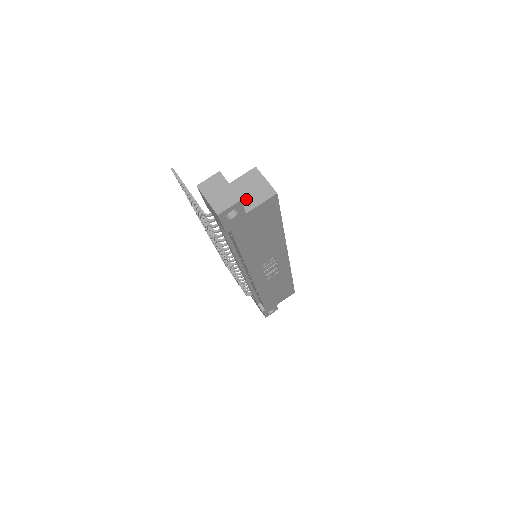
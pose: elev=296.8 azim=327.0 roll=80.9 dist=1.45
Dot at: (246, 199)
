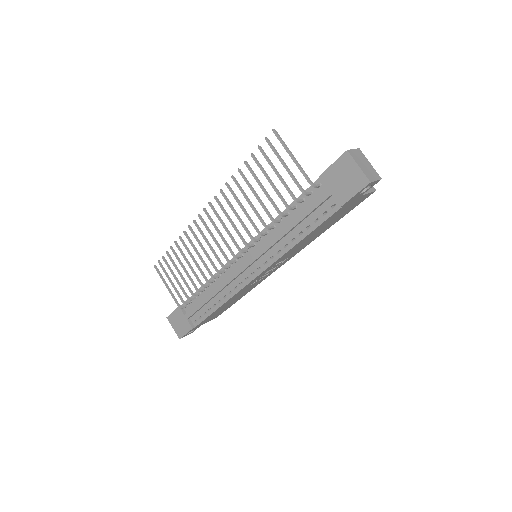
Dot at: occluded
